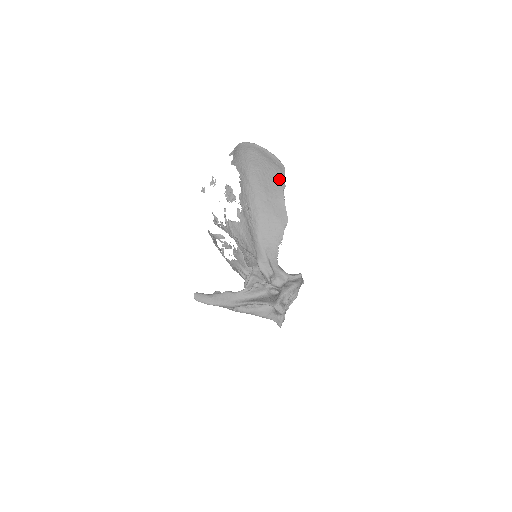
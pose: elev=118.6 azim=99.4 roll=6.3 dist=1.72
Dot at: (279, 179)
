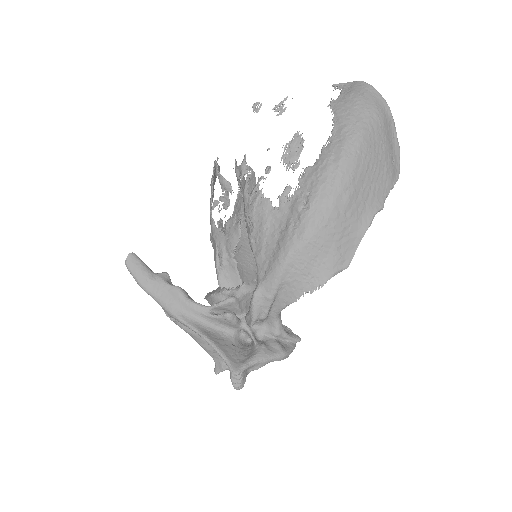
Dot at: (382, 191)
